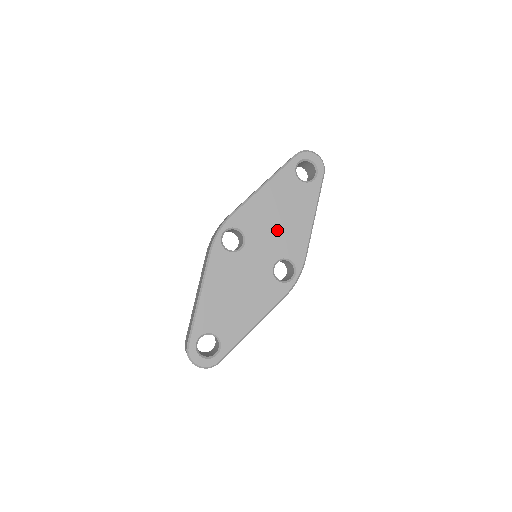
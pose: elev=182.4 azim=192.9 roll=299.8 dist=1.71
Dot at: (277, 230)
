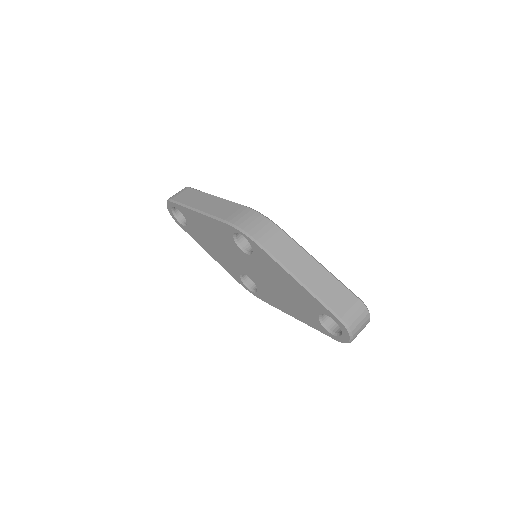
Dot at: (270, 284)
